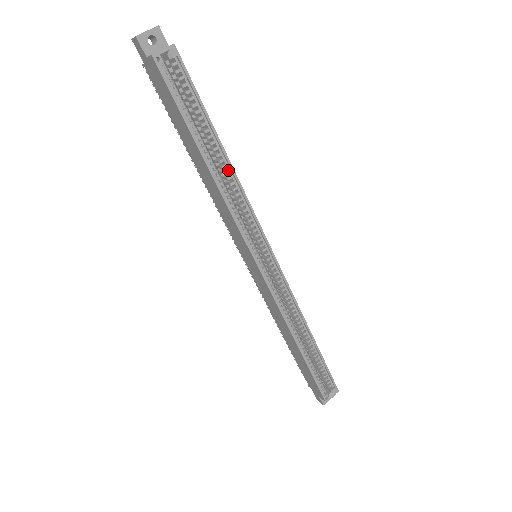
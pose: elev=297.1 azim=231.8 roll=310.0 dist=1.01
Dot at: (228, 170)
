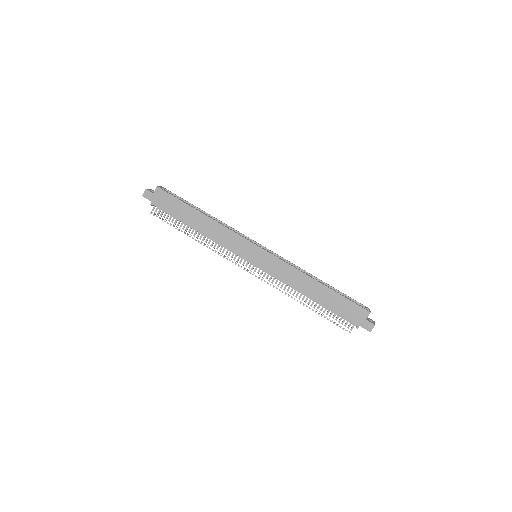
Dot at: occluded
